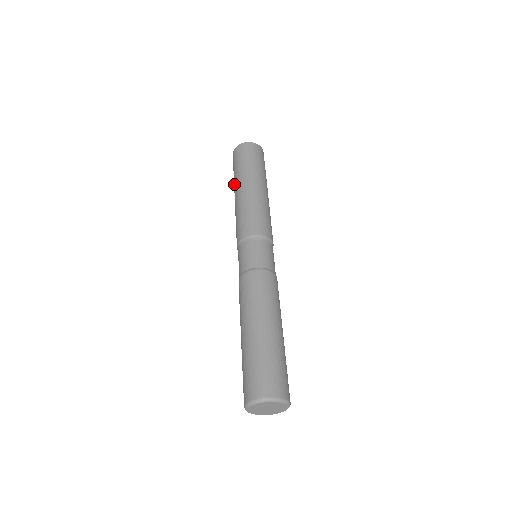
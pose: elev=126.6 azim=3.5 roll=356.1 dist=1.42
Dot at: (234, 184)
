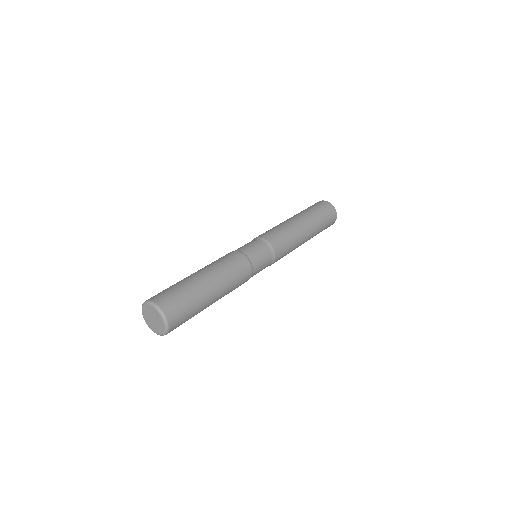
Dot at: occluded
